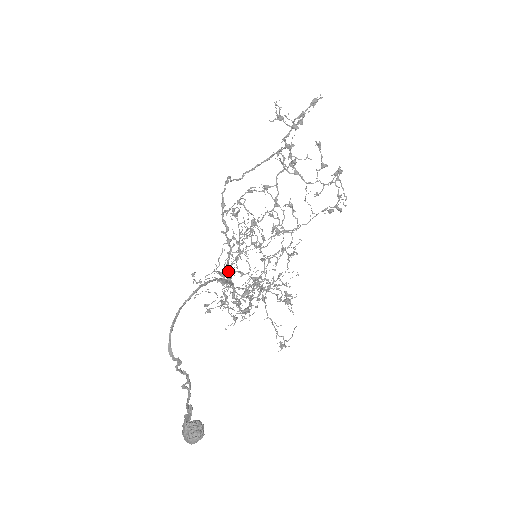
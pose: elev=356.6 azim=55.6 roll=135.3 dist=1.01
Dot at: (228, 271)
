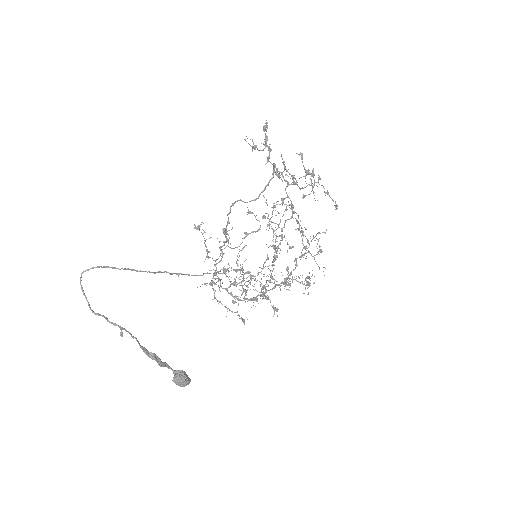
Dot at: (225, 269)
